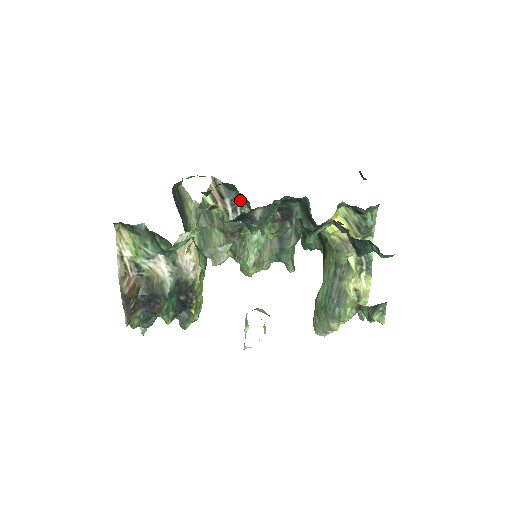
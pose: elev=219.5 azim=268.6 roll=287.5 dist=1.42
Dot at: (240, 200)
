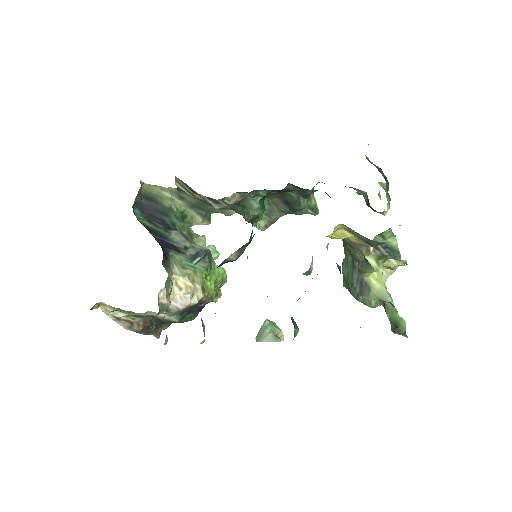
Dot at: occluded
